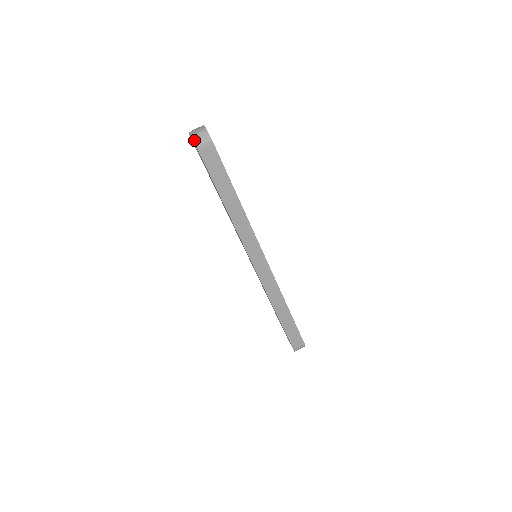
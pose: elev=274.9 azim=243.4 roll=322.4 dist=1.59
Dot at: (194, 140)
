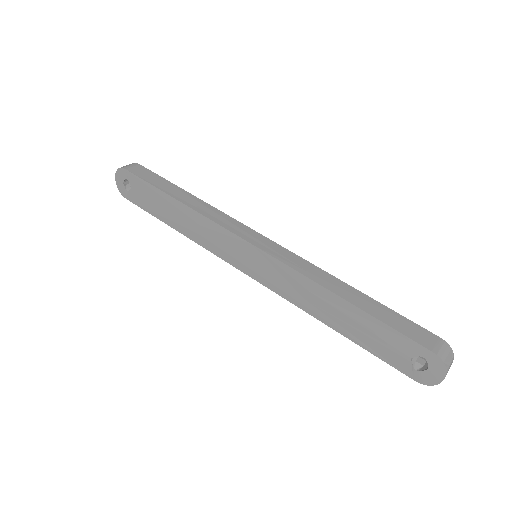
Dot at: (119, 168)
